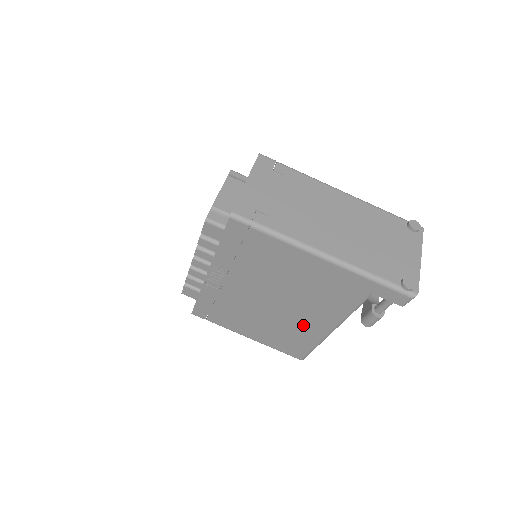
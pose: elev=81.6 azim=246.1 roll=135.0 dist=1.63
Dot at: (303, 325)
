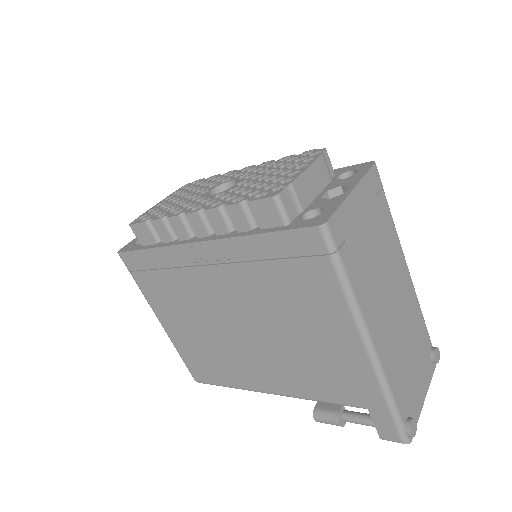
Dot at: (245, 366)
